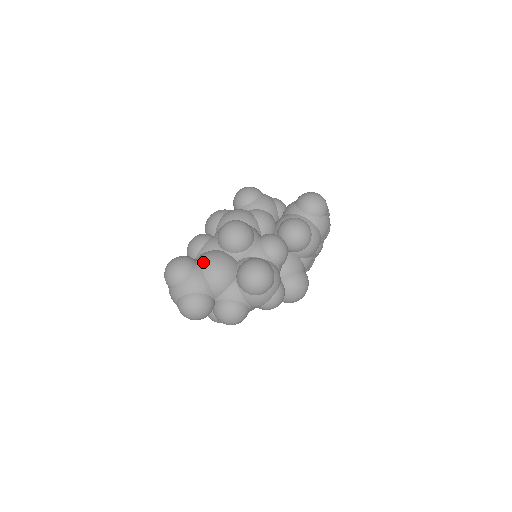
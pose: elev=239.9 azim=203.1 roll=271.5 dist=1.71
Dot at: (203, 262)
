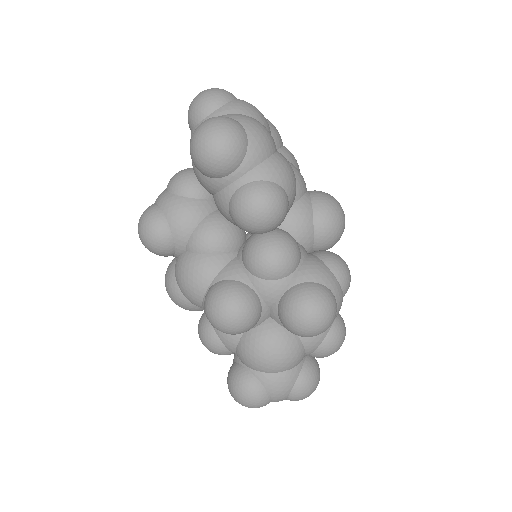
Dot at: (255, 367)
